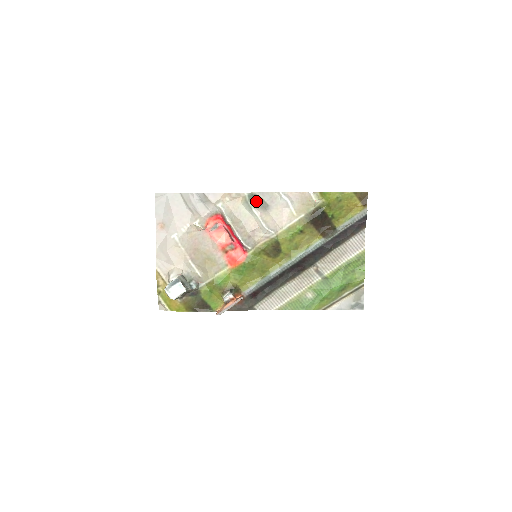
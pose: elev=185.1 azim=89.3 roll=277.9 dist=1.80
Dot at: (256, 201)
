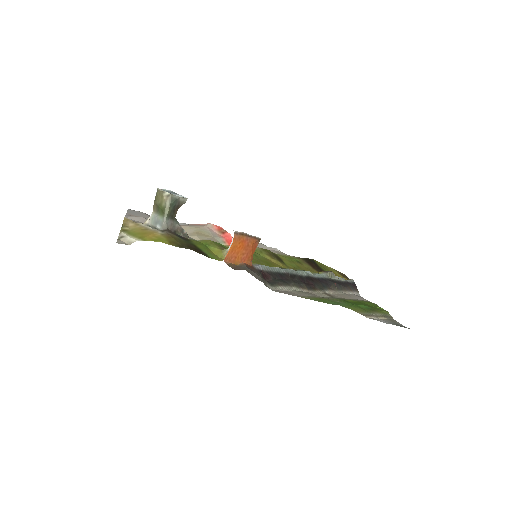
Dot at: occluded
